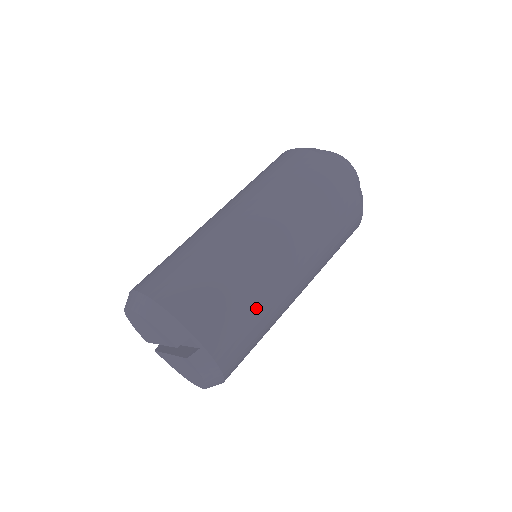
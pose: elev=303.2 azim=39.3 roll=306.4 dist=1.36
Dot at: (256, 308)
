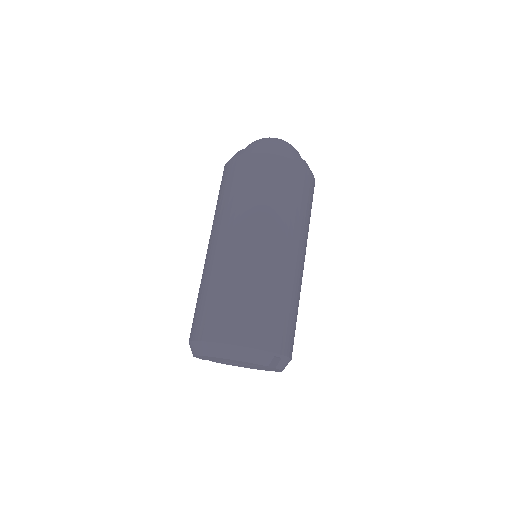
Dot at: (295, 306)
